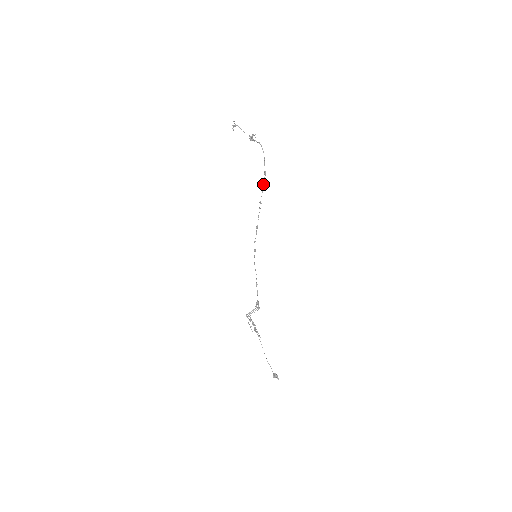
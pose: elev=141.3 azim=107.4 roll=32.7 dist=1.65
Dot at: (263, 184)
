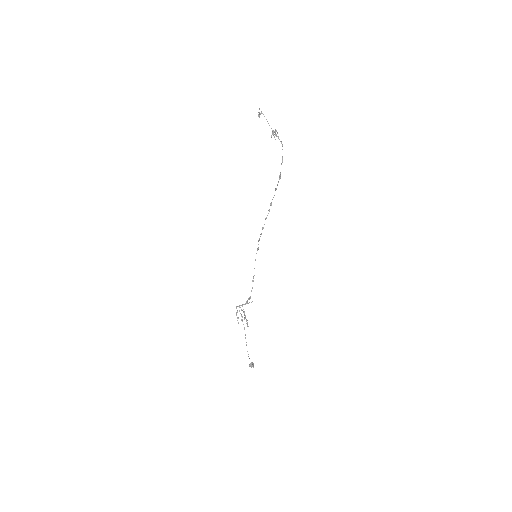
Dot at: occluded
